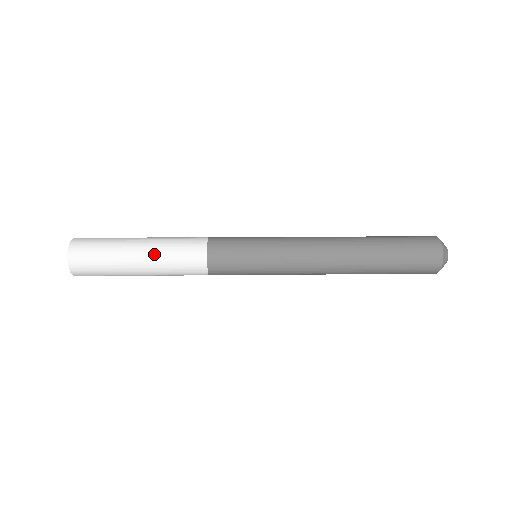
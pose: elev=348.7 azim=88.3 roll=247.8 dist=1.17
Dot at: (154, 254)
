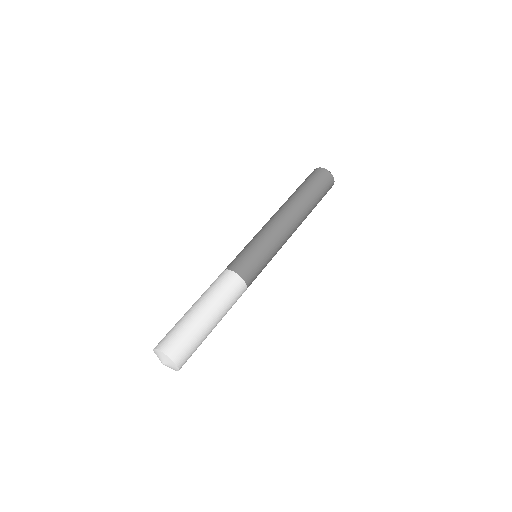
Dot at: occluded
